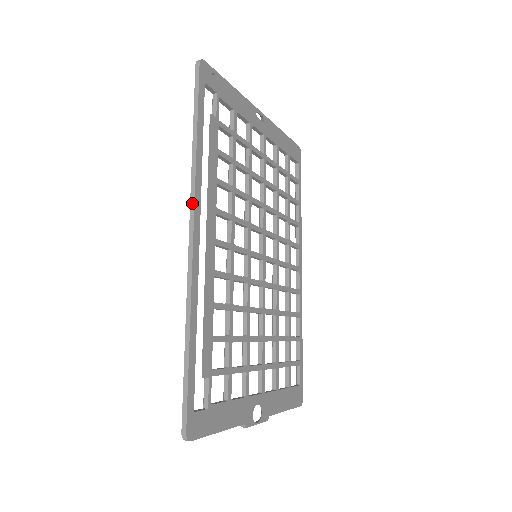
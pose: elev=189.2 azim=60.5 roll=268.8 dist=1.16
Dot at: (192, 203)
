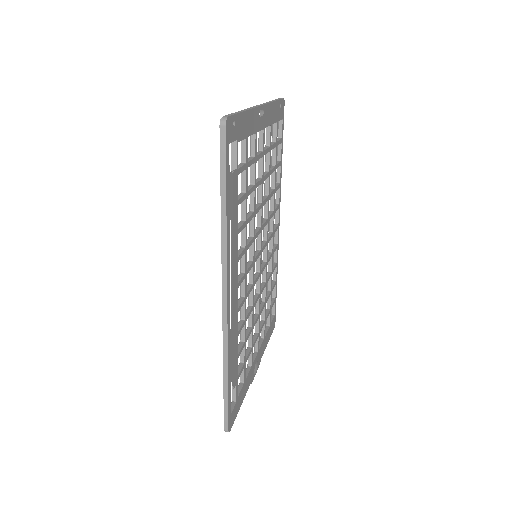
Dot at: (224, 275)
